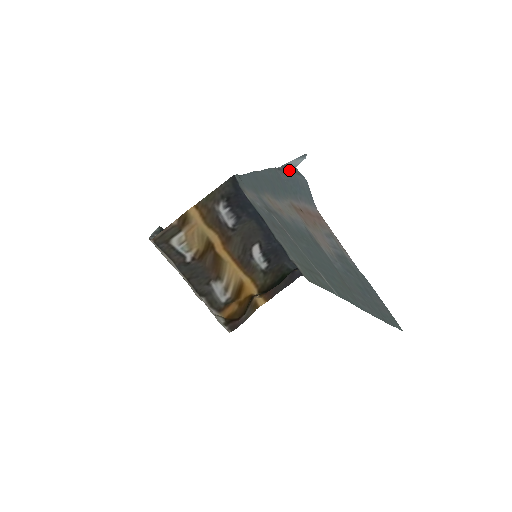
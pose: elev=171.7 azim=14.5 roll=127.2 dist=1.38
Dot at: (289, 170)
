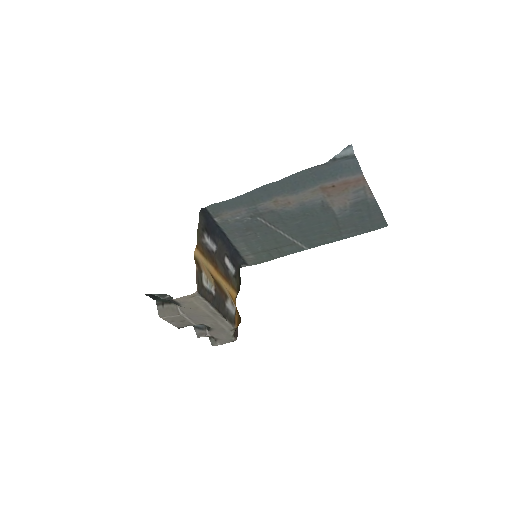
Dot at: (336, 160)
